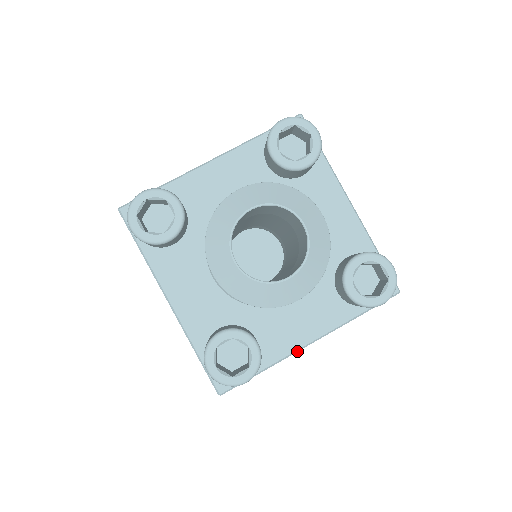
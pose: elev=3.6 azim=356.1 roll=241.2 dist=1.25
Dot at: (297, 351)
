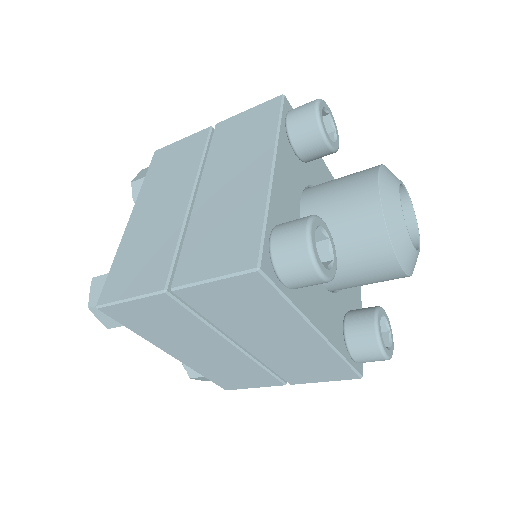
Dot at: (311, 325)
